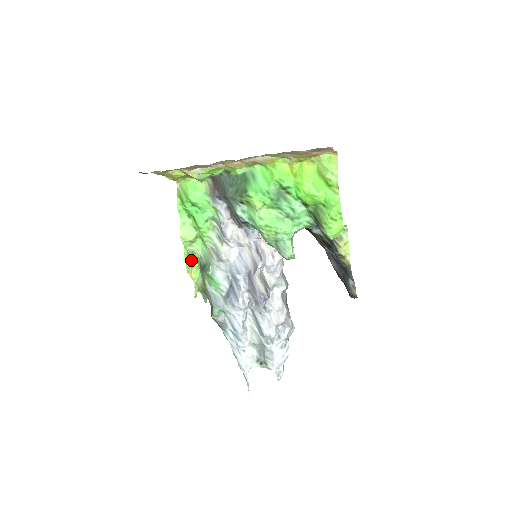
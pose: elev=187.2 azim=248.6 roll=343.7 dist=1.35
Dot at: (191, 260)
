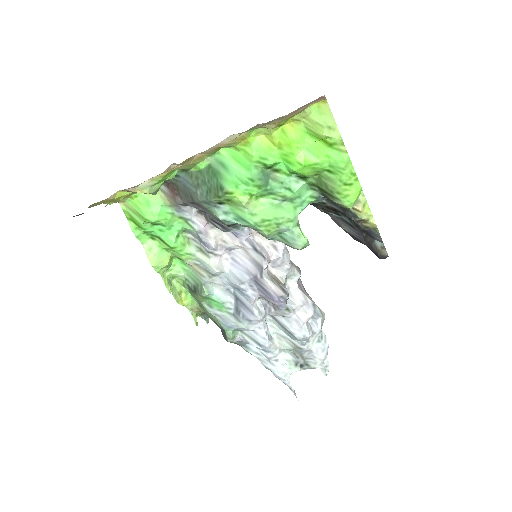
Dot at: (175, 286)
